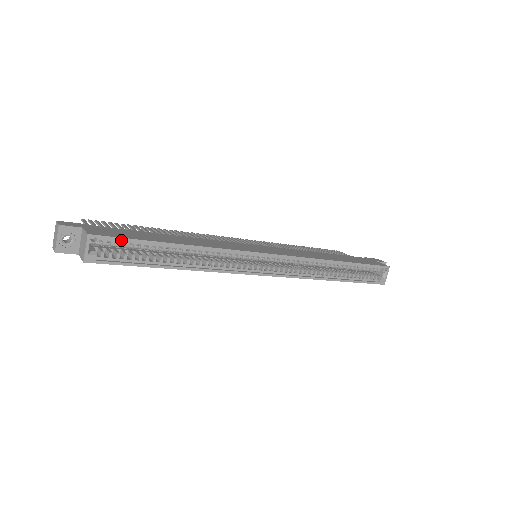
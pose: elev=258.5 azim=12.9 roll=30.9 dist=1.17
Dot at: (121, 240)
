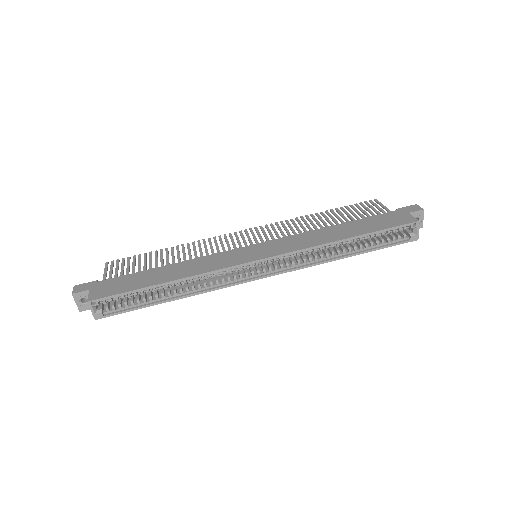
Dot at: (115, 297)
